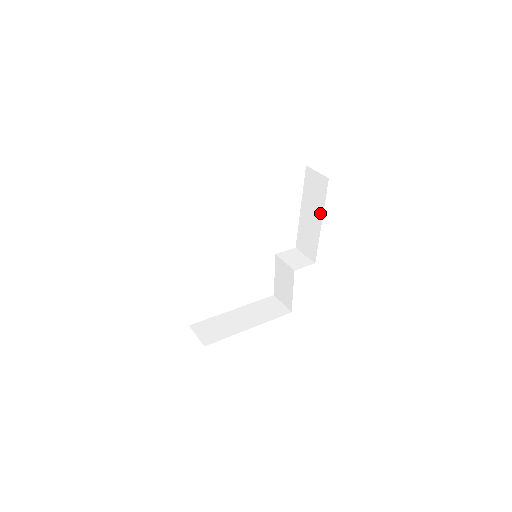
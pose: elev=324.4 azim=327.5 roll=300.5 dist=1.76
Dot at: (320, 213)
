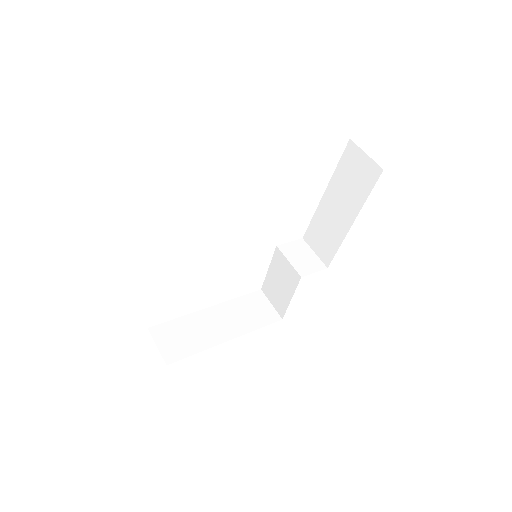
Dot at: (354, 210)
